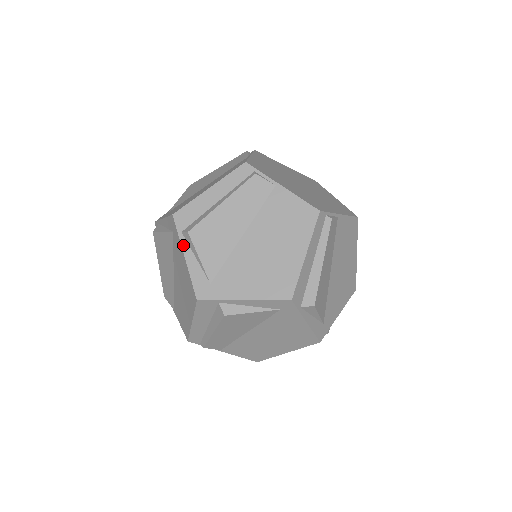
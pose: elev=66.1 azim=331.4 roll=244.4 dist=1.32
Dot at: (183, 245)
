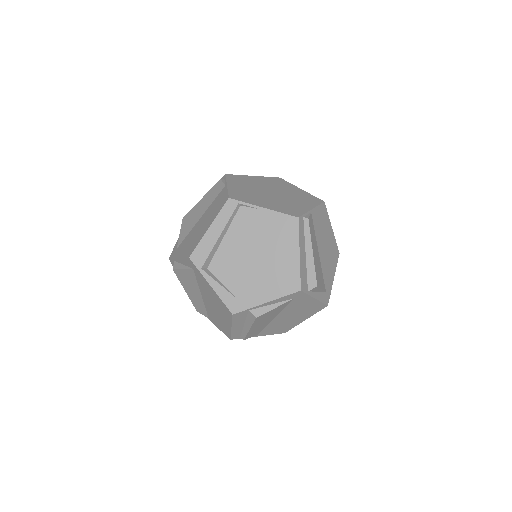
Dot at: occluded
